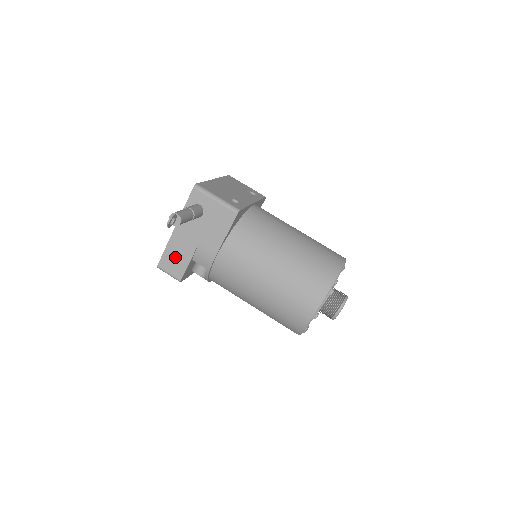
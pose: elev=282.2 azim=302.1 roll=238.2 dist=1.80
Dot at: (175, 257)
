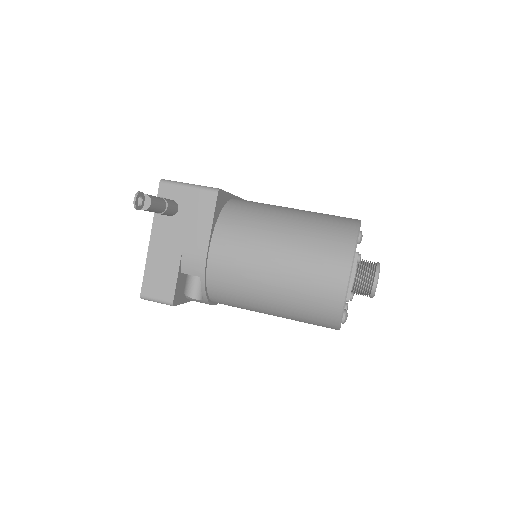
Dot at: (159, 275)
